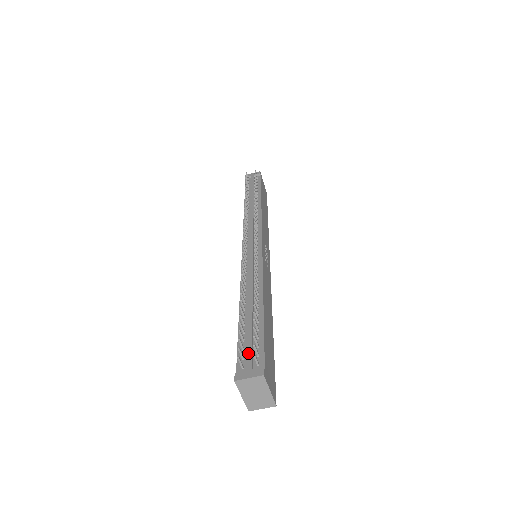
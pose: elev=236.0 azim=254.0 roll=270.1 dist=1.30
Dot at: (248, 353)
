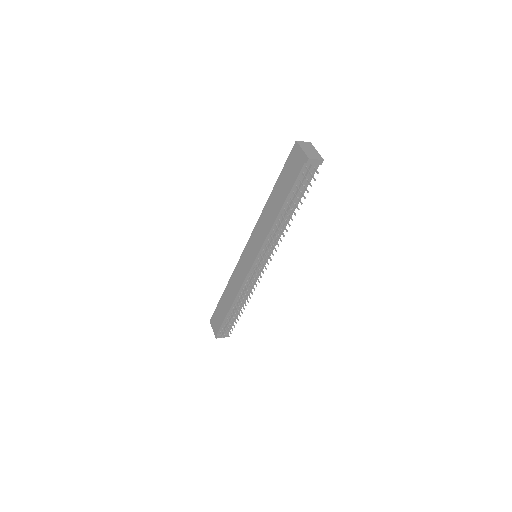
Dot at: occluded
